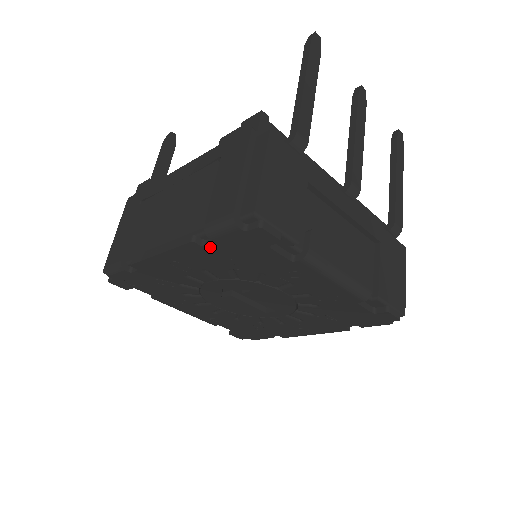
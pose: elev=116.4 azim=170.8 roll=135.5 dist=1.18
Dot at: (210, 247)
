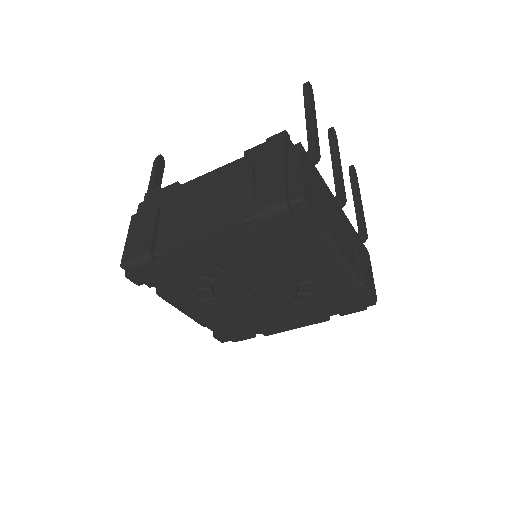
Dot at: (254, 231)
